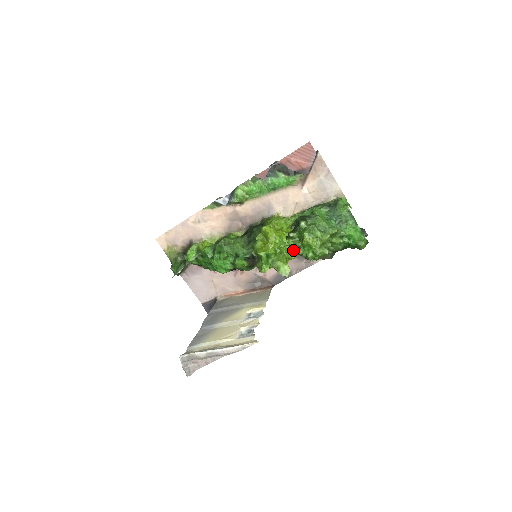
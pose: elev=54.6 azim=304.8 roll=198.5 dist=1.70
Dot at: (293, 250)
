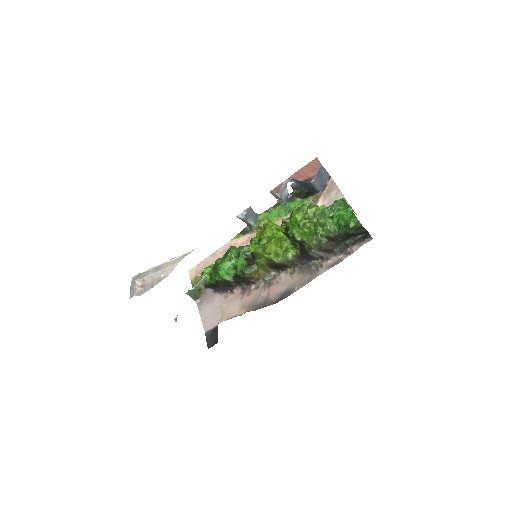
Dot at: (287, 239)
